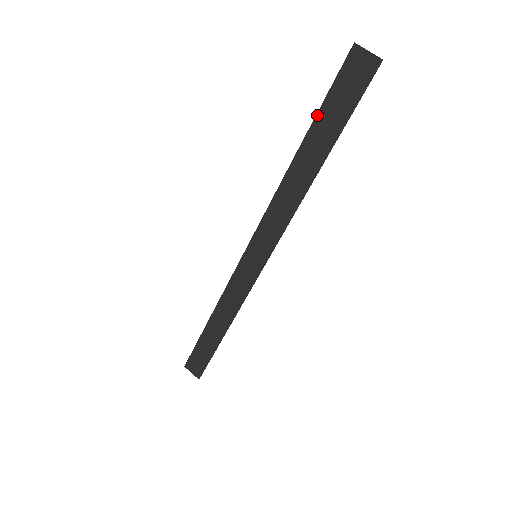
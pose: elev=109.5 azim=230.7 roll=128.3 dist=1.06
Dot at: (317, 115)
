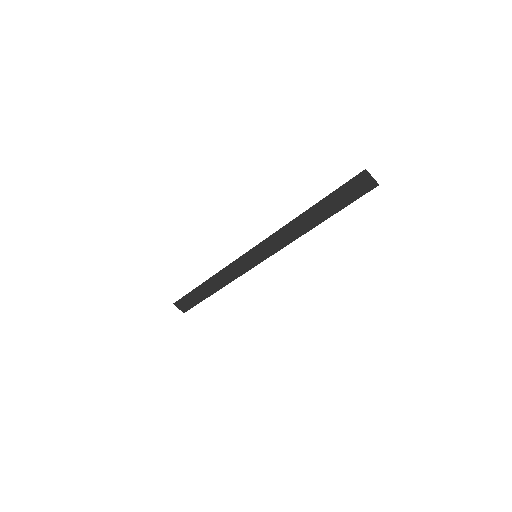
Dot at: (328, 196)
